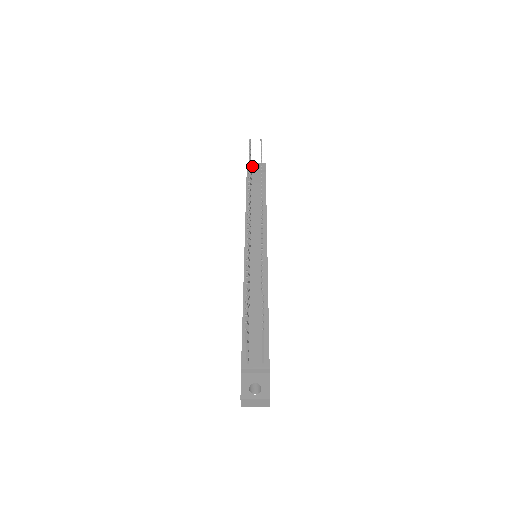
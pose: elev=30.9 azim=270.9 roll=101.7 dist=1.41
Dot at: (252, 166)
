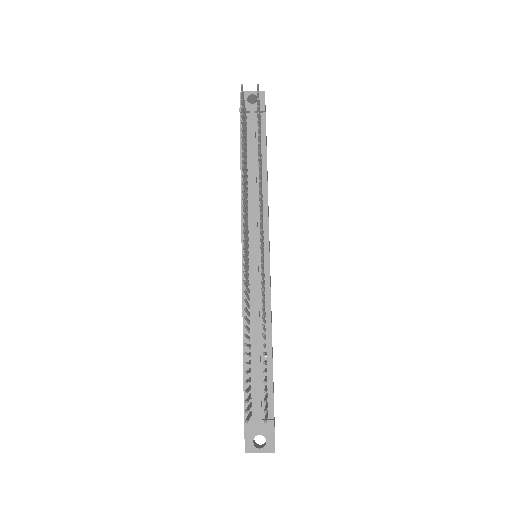
Dot at: (247, 98)
